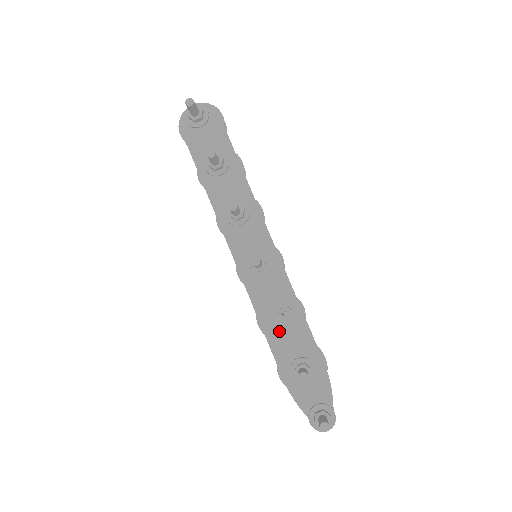
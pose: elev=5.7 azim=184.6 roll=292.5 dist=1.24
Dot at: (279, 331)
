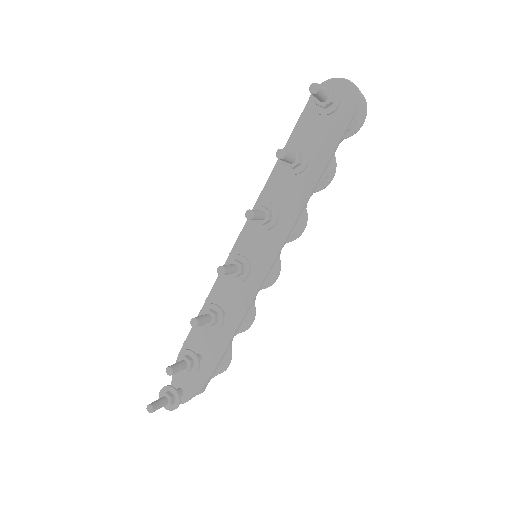
Dot at: occluded
